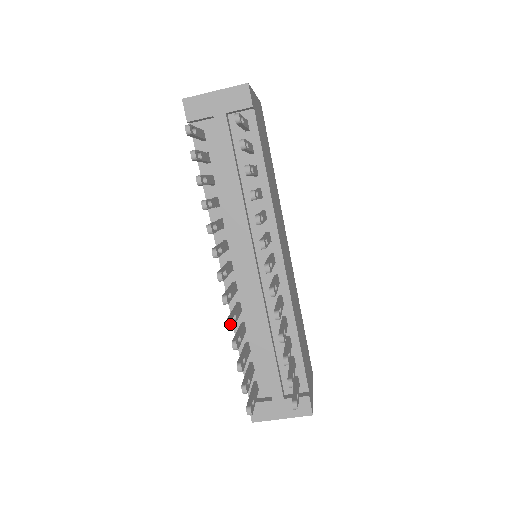
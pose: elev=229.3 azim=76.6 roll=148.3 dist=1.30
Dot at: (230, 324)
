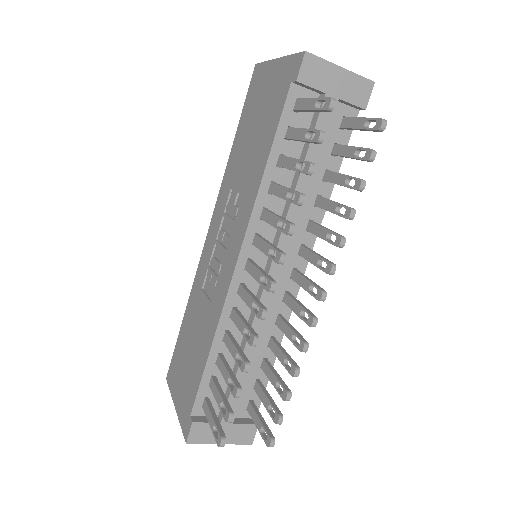
Dot at: (256, 343)
